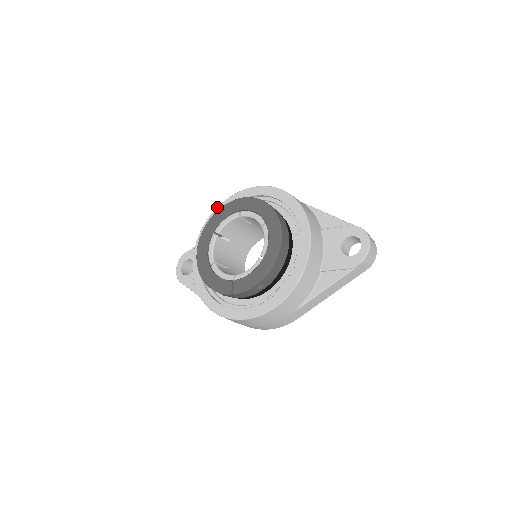
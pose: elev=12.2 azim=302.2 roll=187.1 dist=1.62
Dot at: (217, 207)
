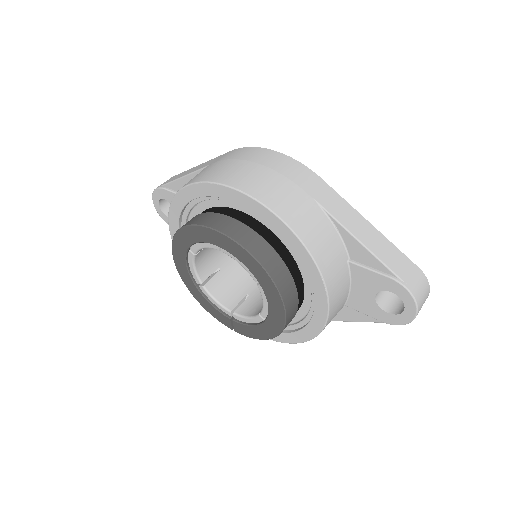
Dot at: (182, 188)
